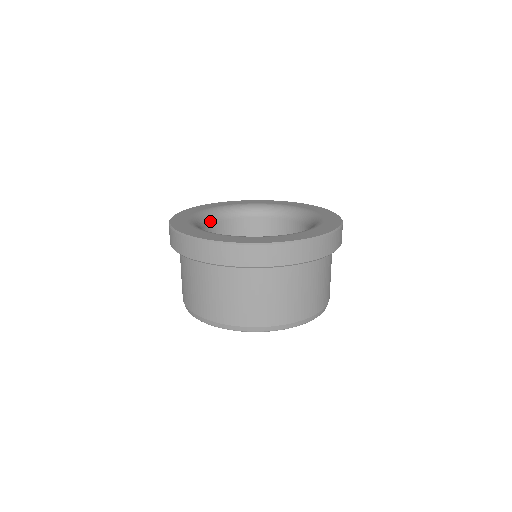
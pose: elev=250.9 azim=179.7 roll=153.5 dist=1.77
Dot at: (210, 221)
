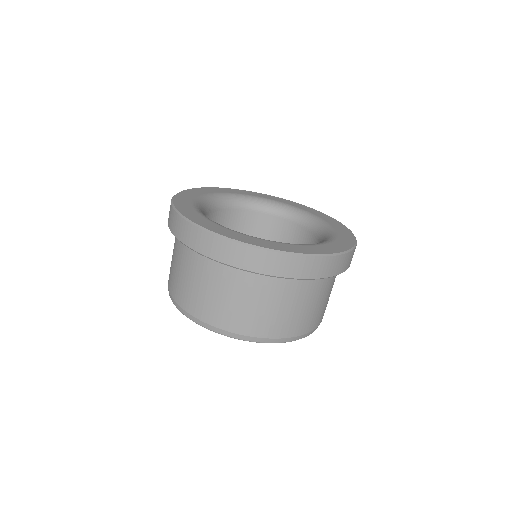
Dot at: (208, 209)
